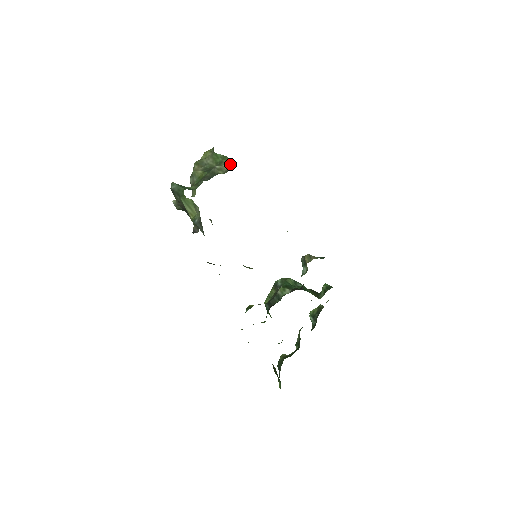
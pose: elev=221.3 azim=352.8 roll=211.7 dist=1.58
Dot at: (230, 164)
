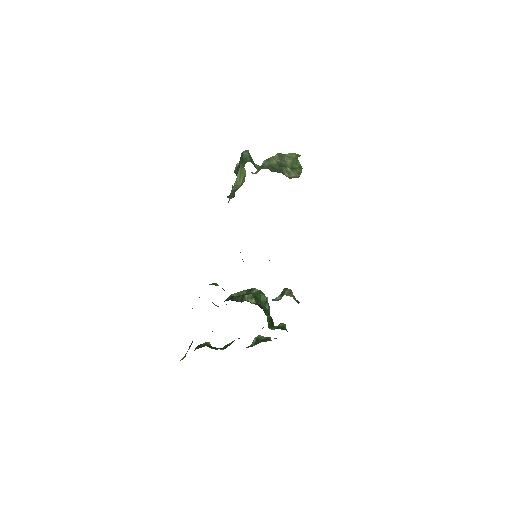
Dot at: (299, 175)
